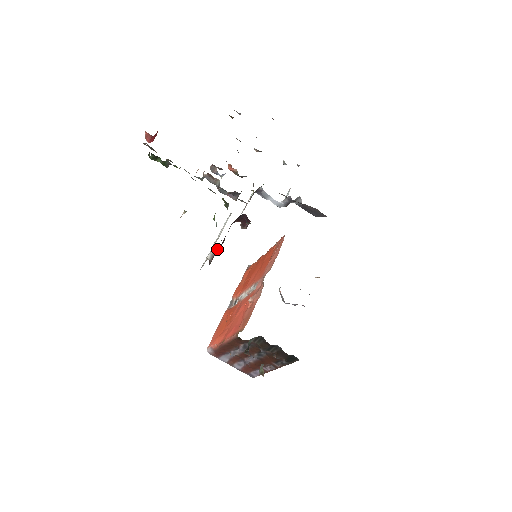
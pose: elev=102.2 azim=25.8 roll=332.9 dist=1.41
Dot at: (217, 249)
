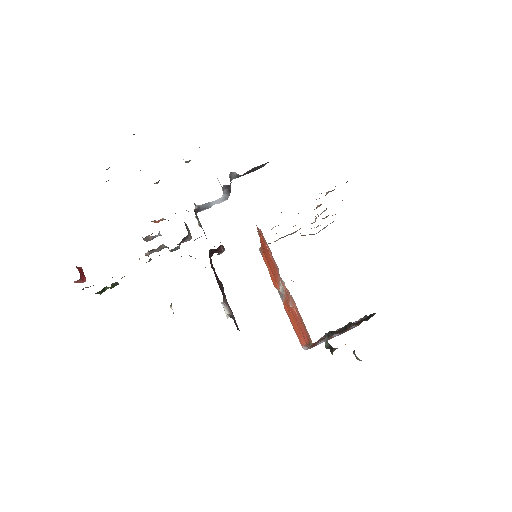
Dot at: (224, 300)
